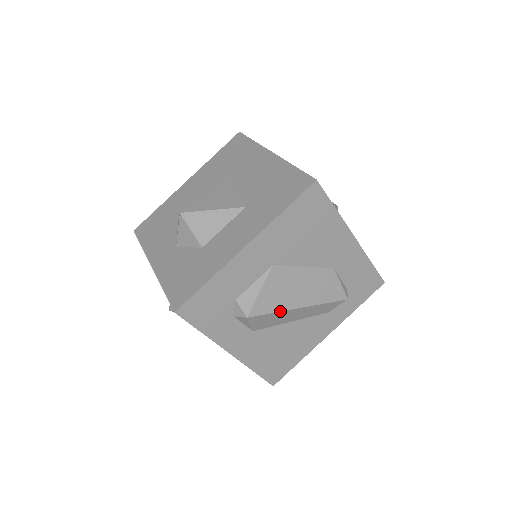
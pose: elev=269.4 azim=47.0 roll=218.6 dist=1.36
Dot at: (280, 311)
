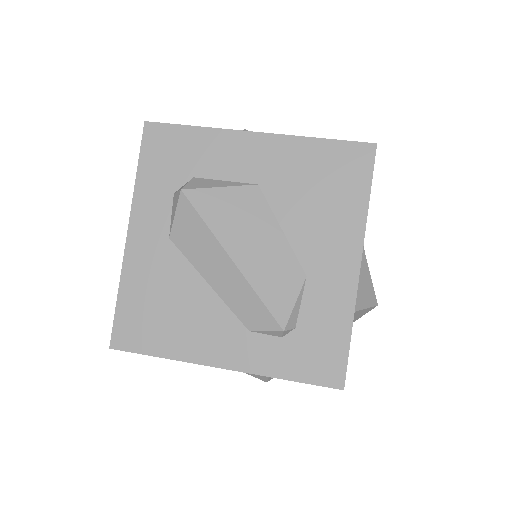
Dot at: (212, 231)
